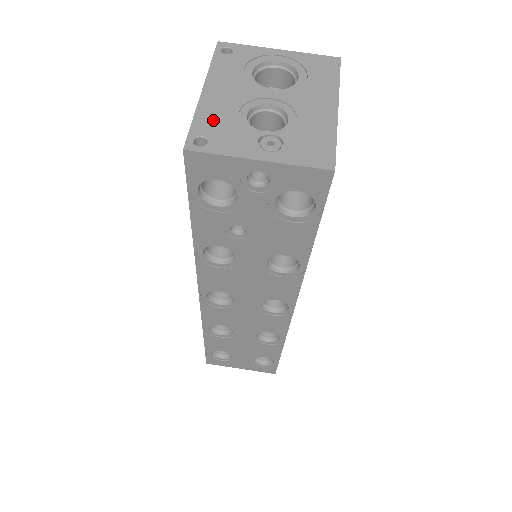
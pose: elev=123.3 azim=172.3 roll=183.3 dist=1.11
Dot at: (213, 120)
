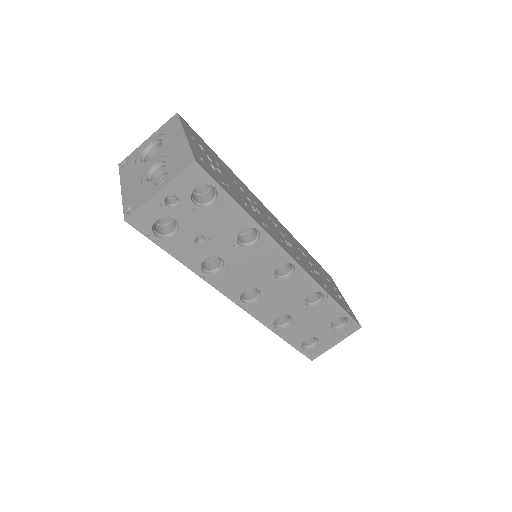
Dot at: (131, 196)
